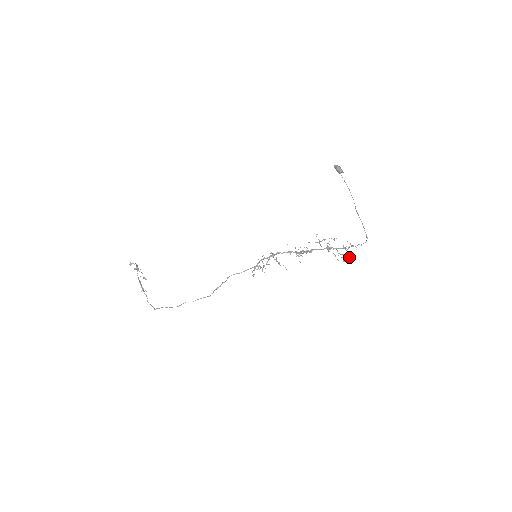
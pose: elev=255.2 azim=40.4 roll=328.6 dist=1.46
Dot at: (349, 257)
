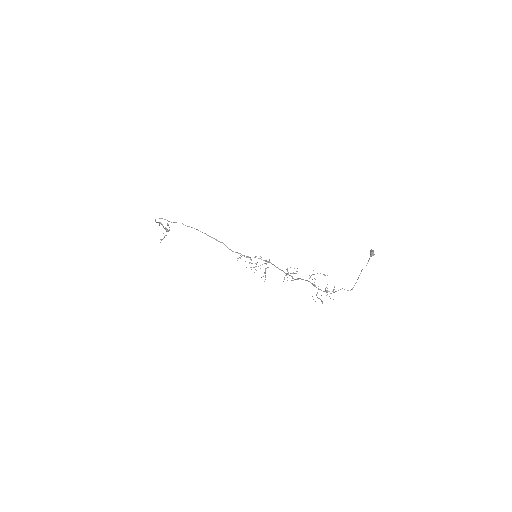
Dot at: (322, 302)
